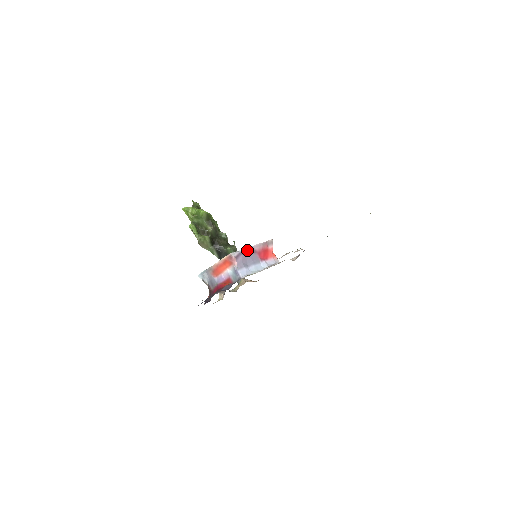
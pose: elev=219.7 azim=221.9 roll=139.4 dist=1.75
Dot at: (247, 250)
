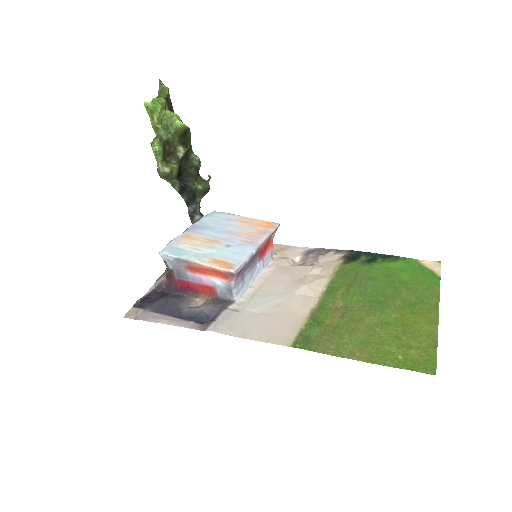
Dot at: (252, 256)
